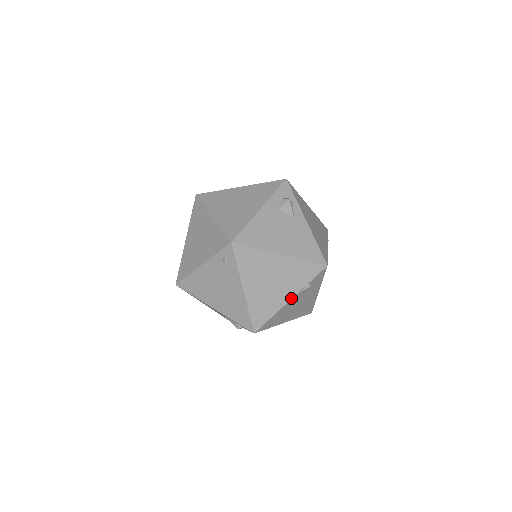
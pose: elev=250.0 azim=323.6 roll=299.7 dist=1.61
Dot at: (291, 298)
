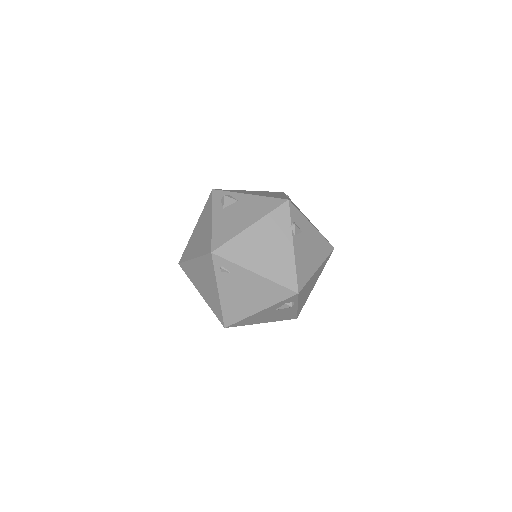
Dot at: (292, 245)
